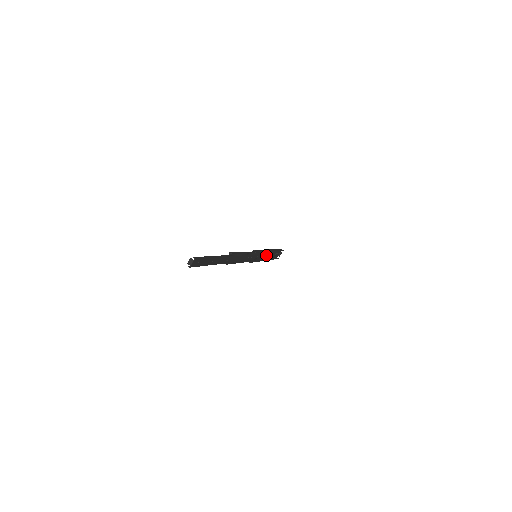
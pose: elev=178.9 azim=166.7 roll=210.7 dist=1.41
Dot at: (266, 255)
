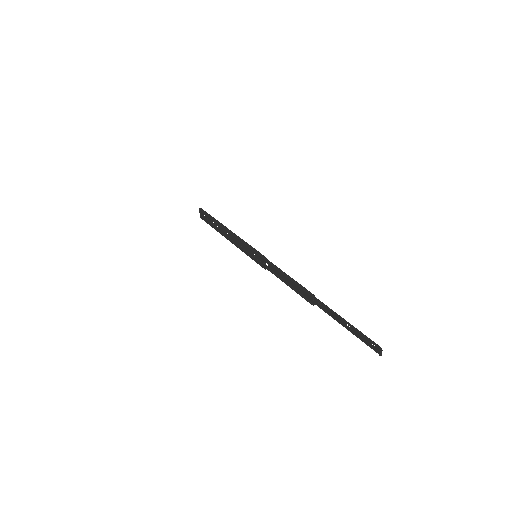
Dot at: (232, 238)
